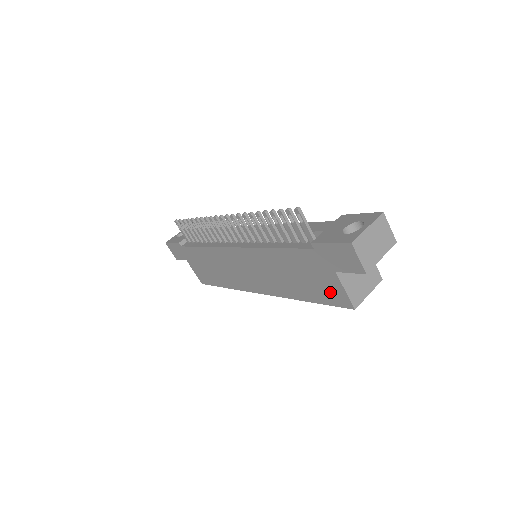
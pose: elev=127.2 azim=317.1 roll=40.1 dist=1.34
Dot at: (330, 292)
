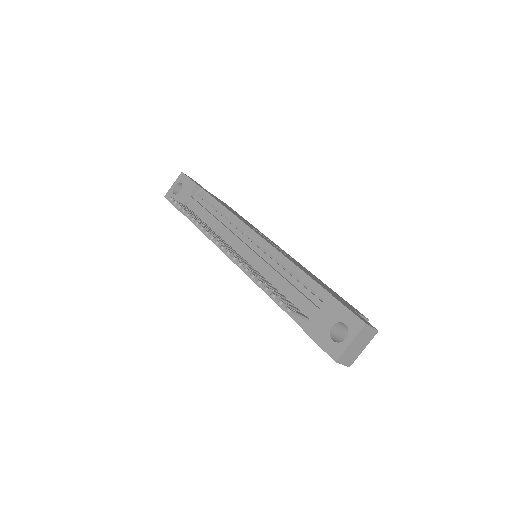
Dot at: occluded
